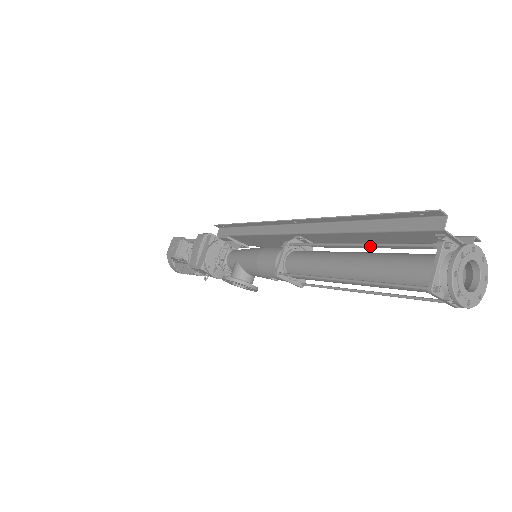
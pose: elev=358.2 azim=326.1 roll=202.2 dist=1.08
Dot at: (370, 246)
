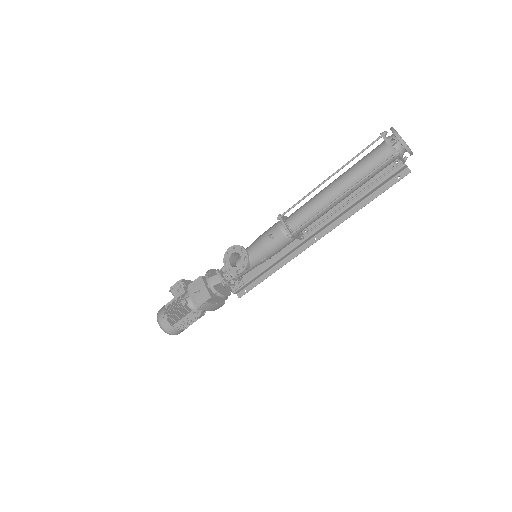
Dot at: occluded
